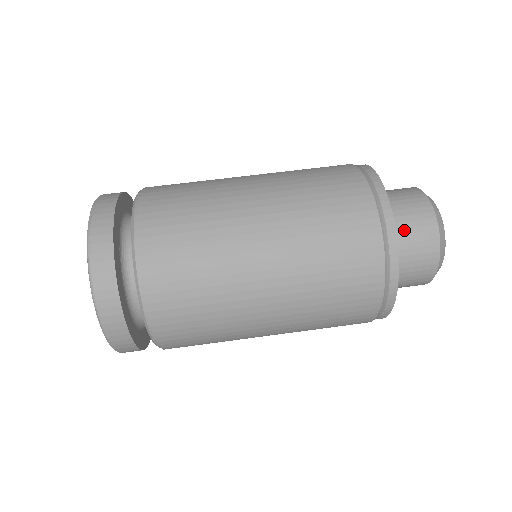
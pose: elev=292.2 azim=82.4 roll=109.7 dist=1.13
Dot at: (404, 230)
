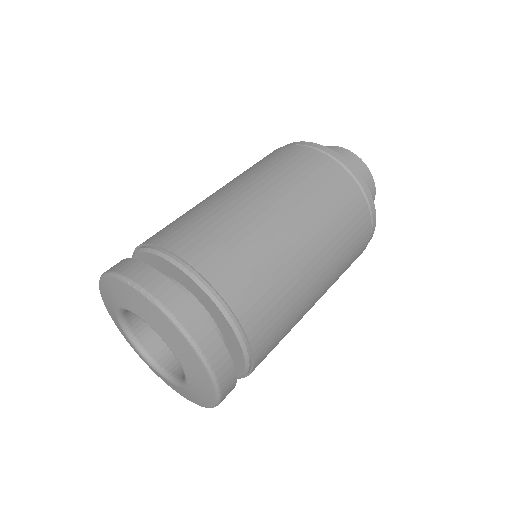
Dot at: occluded
